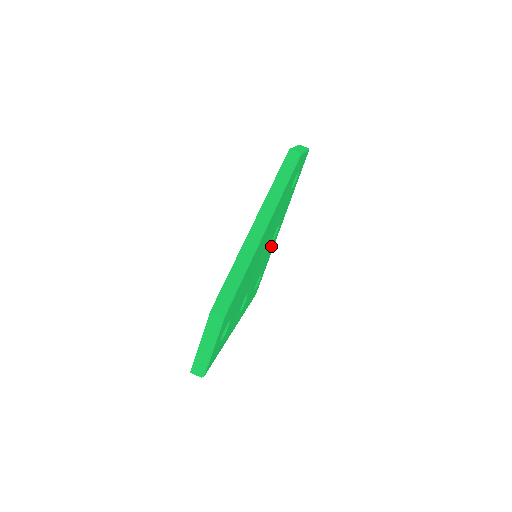
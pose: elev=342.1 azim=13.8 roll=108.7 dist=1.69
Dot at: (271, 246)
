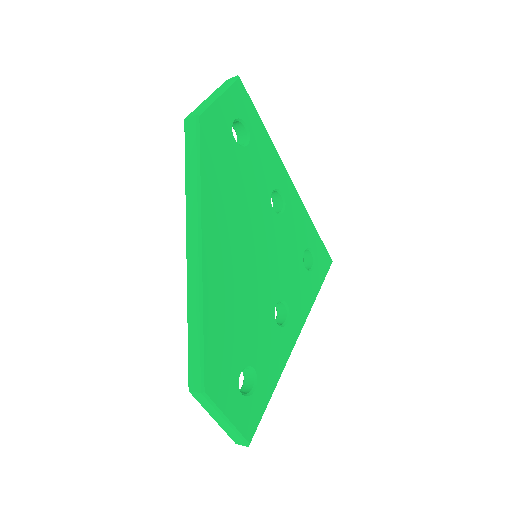
Dot at: (289, 215)
